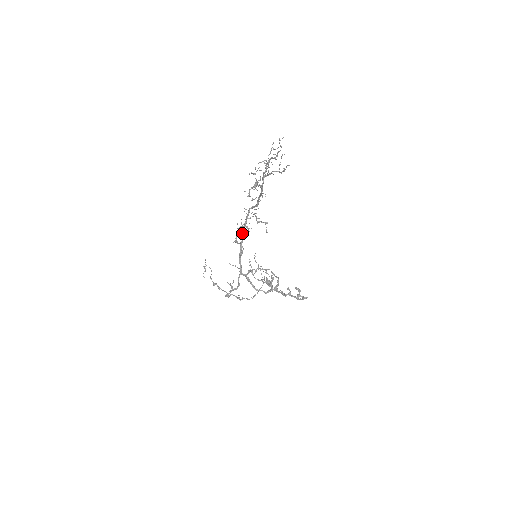
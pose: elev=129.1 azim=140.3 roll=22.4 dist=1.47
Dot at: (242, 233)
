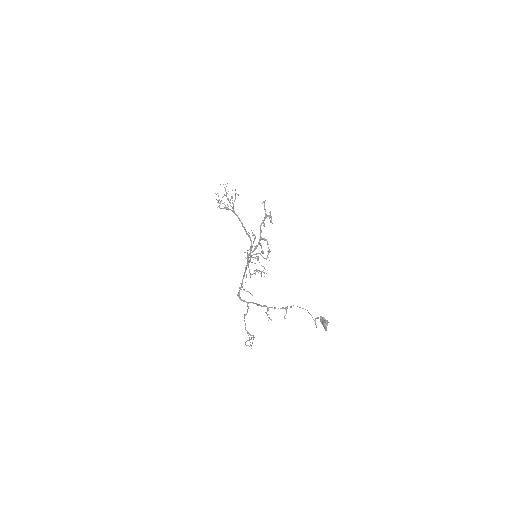
Dot at: occluded
